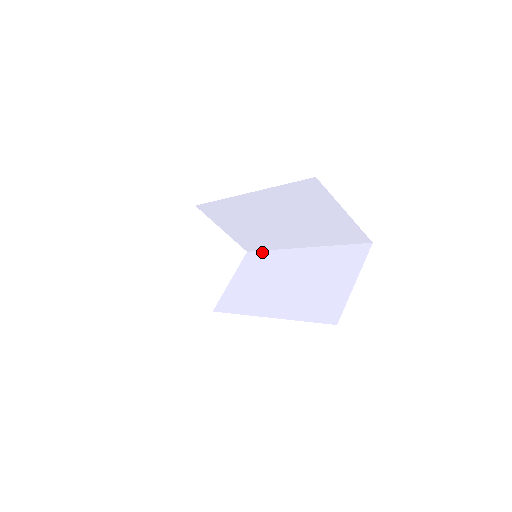
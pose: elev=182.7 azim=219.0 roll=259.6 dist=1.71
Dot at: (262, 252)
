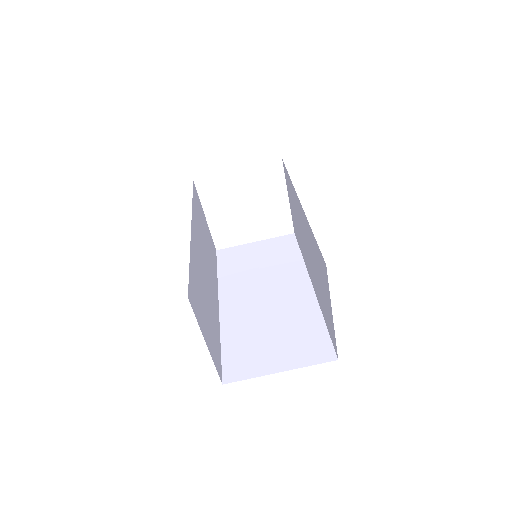
Dot at: (287, 173)
